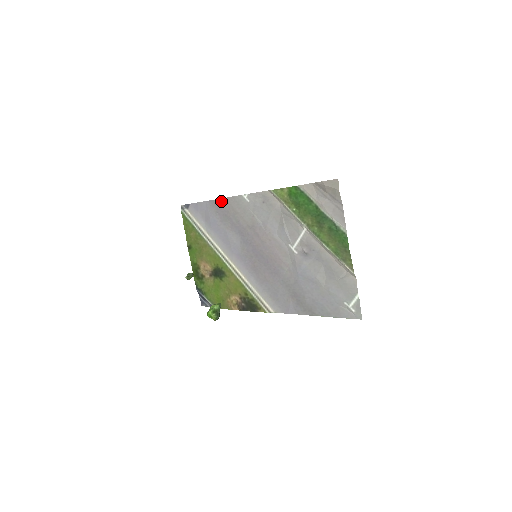
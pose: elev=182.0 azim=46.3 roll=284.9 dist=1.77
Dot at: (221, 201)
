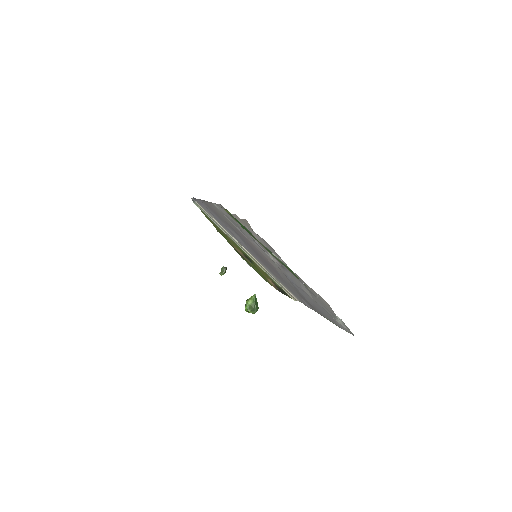
Dot at: (206, 203)
